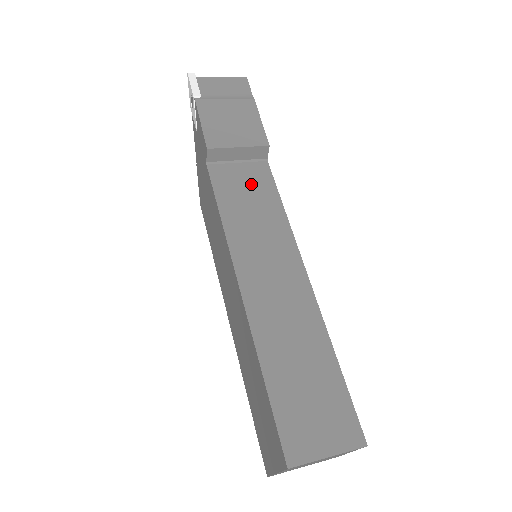
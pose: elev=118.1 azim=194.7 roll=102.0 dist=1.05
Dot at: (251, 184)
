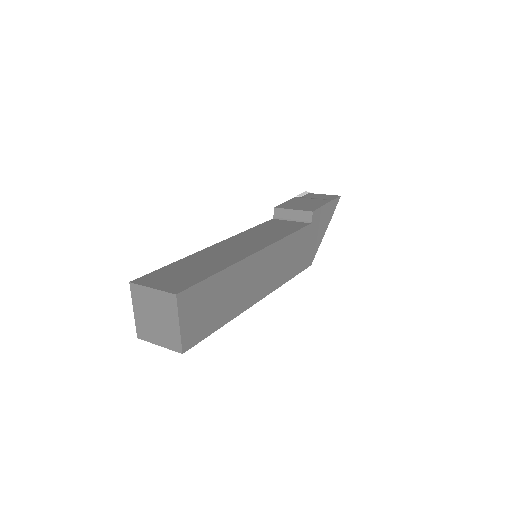
Dot at: (286, 226)
